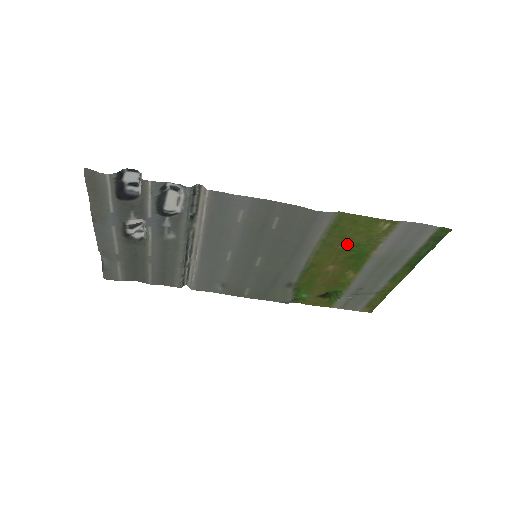
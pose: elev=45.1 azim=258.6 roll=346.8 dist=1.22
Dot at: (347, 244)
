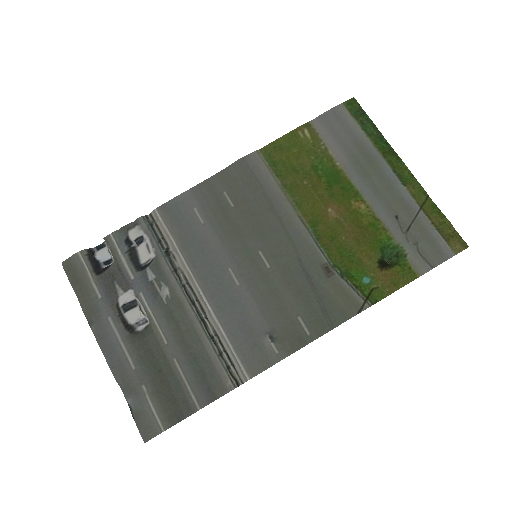
Dot at: (307, 174)
